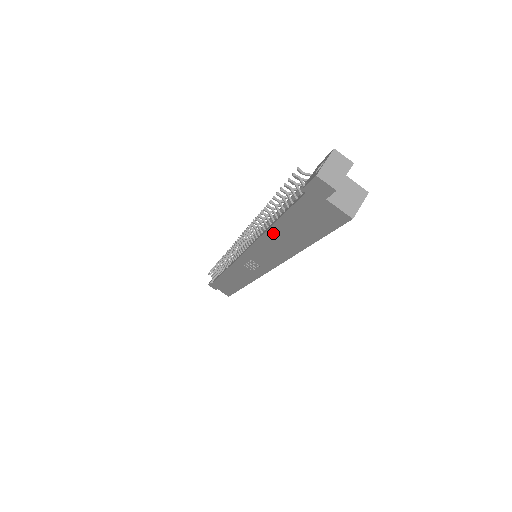
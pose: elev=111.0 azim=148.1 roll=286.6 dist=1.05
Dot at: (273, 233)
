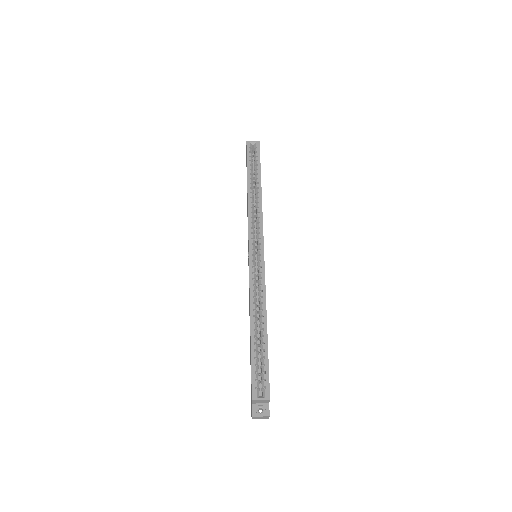
Dot at: occluded
